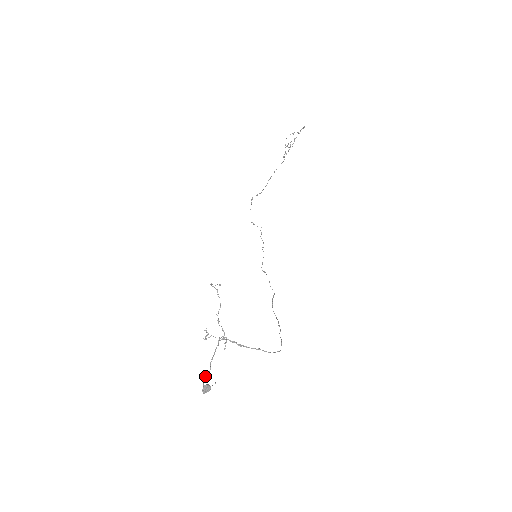
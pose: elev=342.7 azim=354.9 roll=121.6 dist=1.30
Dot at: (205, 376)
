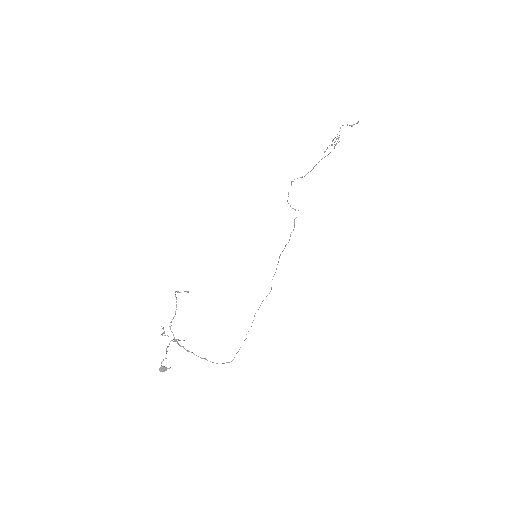
Dot at: occluded
